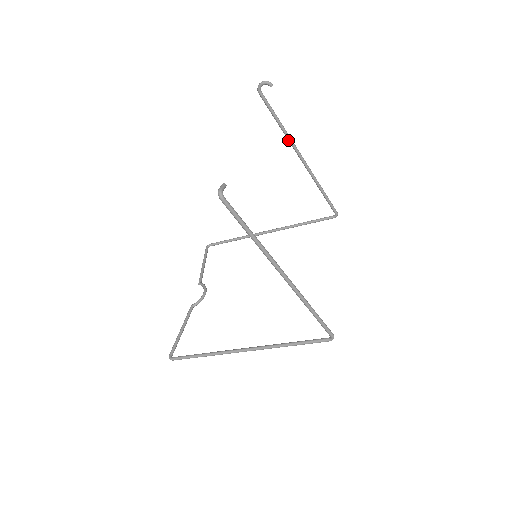
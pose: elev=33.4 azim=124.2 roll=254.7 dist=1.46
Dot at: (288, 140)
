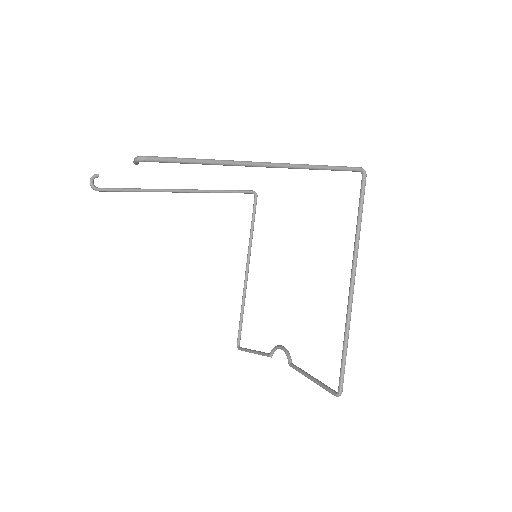
Dot at: occluded
